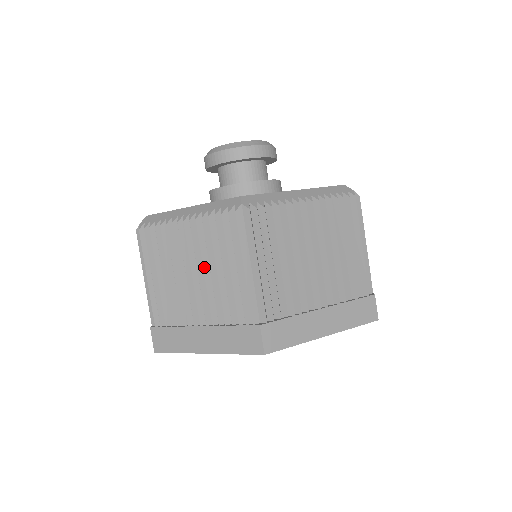
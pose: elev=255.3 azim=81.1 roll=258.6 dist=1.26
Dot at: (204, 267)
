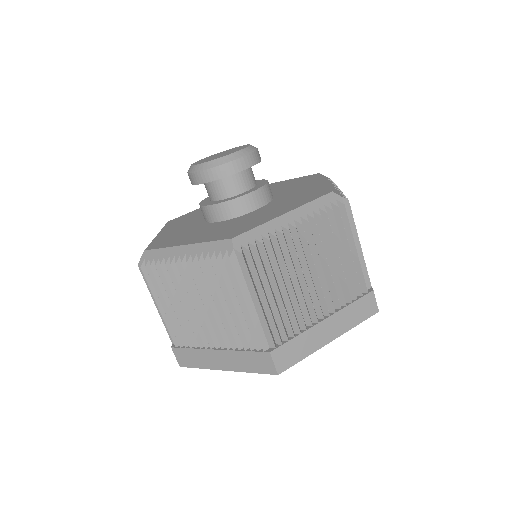
Dot at: (209, 302)
